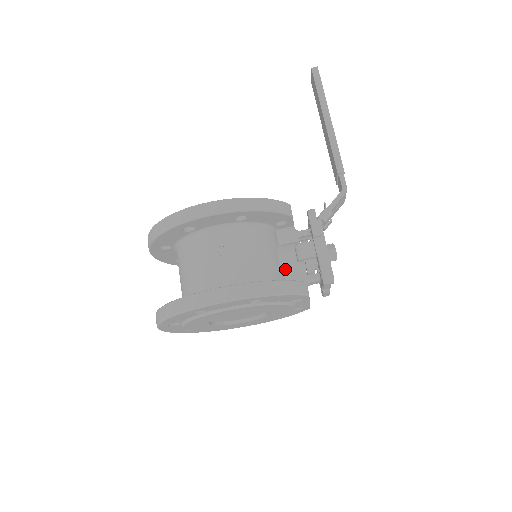
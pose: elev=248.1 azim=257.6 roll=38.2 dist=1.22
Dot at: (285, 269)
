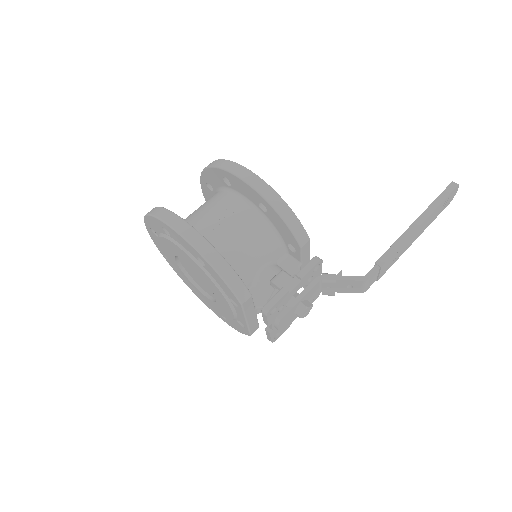
Dot at: (258, 280)
